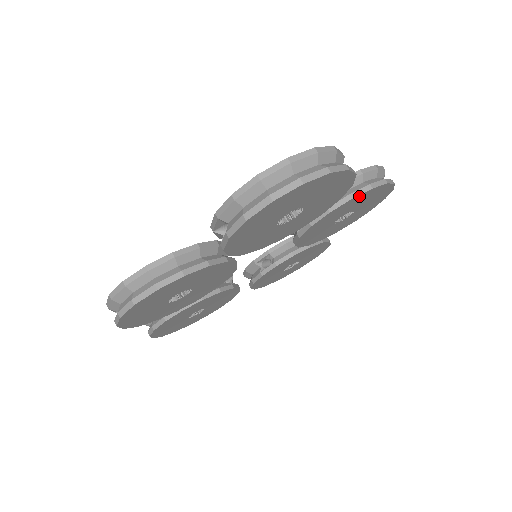
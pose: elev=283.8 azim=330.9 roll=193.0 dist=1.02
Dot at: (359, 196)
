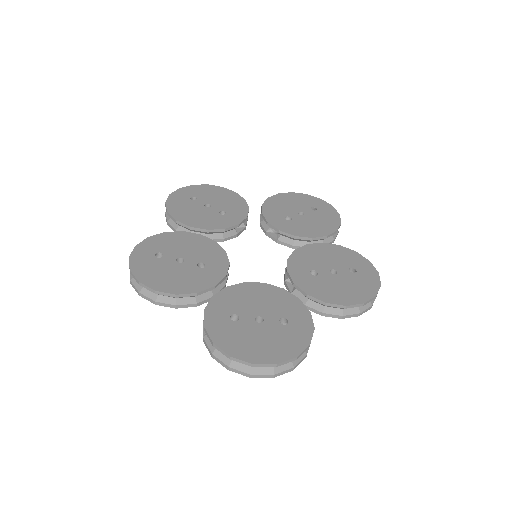
Dot at: (331, 314)
